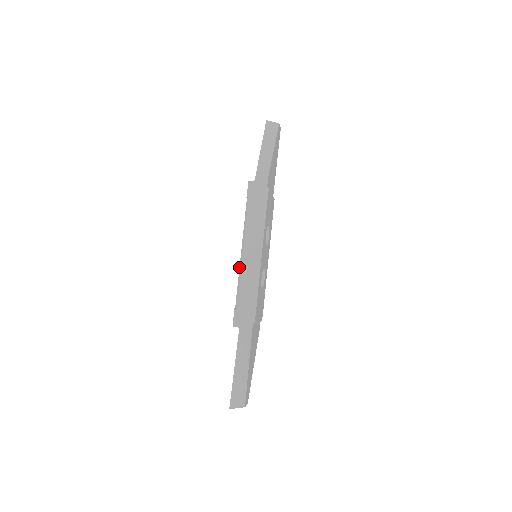
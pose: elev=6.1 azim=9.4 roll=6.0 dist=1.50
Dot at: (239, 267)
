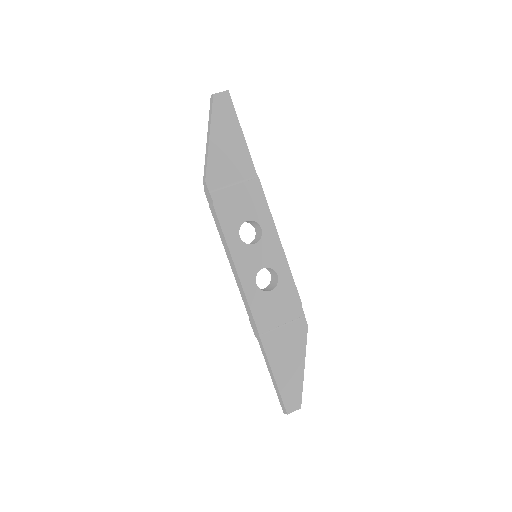
Dot at: occluded
